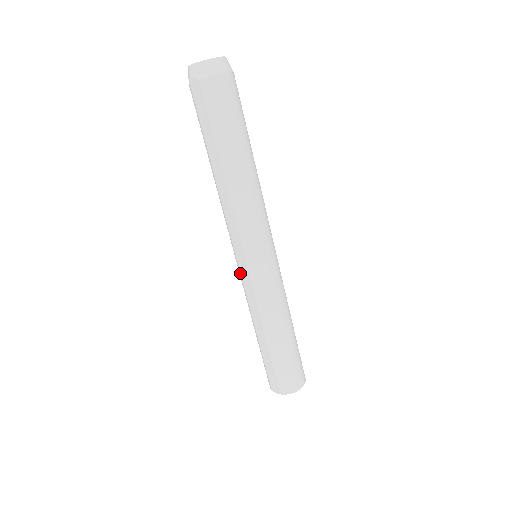
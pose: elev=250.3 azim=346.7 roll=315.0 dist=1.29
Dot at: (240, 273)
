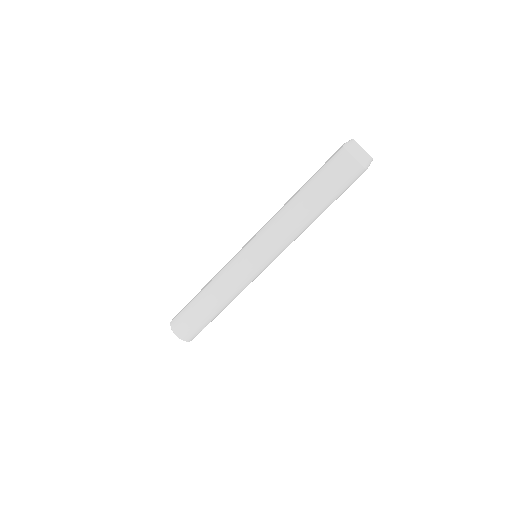
Dot at: occluded
